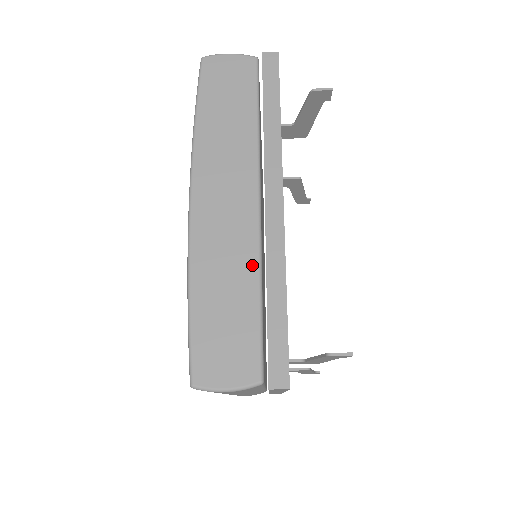
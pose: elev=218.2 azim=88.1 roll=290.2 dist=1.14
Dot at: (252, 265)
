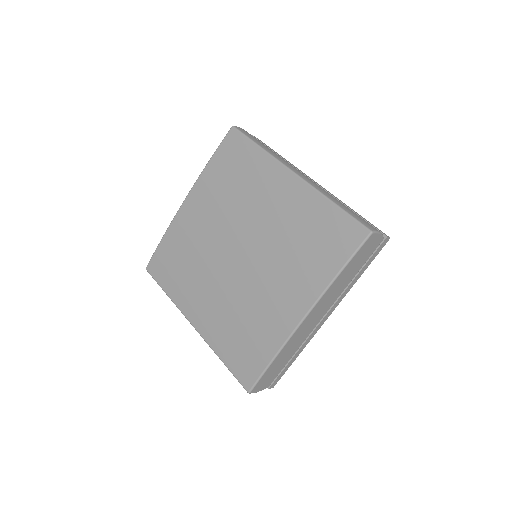
Dot at: (299, 346)
